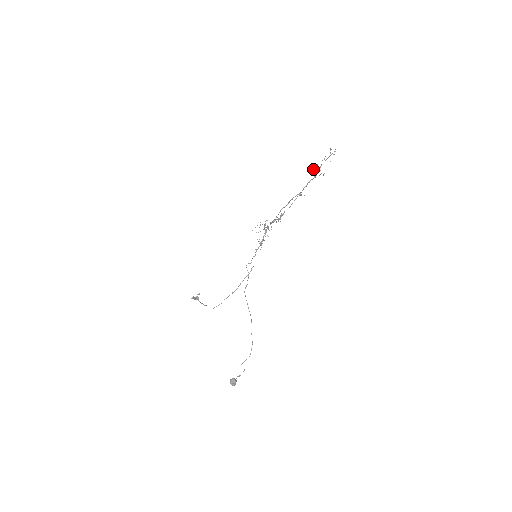
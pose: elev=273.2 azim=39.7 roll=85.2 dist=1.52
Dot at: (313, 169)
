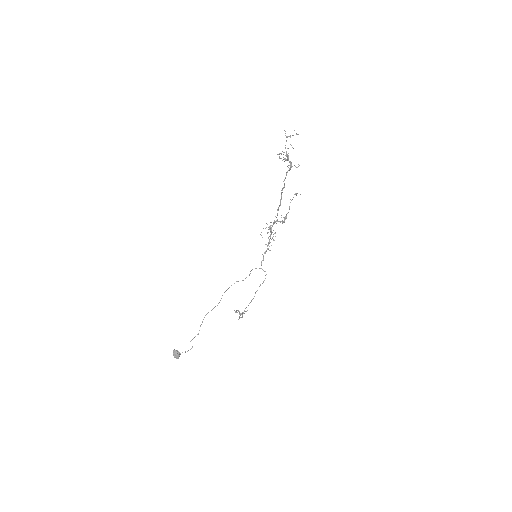
Dot at: (285, 158)
